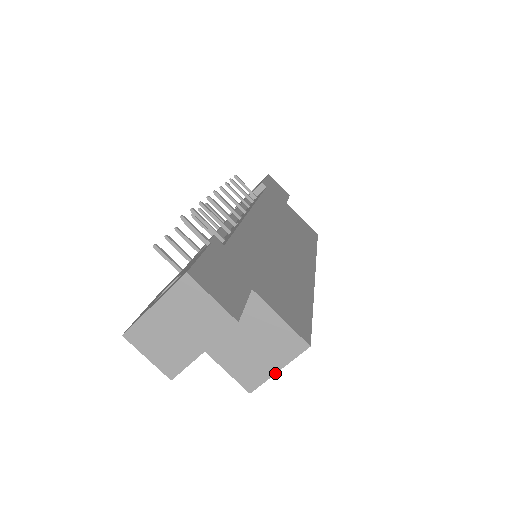
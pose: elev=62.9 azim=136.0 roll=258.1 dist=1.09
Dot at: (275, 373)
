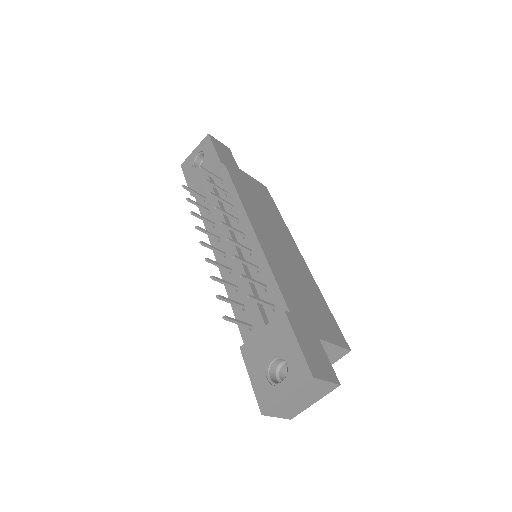
Dot at: occluded
